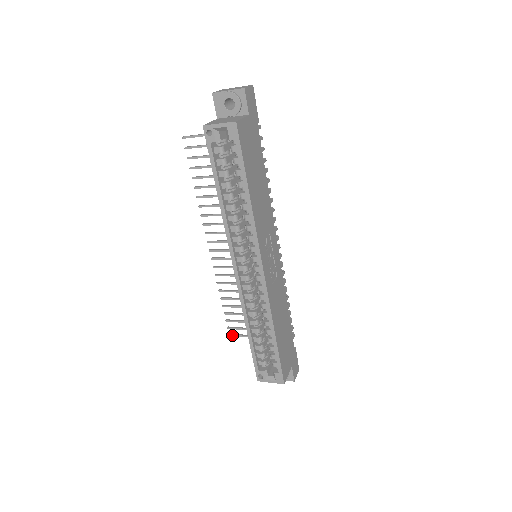
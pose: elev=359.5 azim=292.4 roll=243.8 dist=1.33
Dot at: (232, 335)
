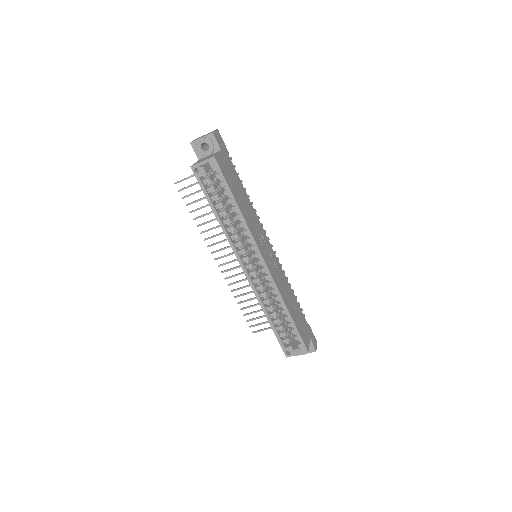
Dot at: (255, 332)
